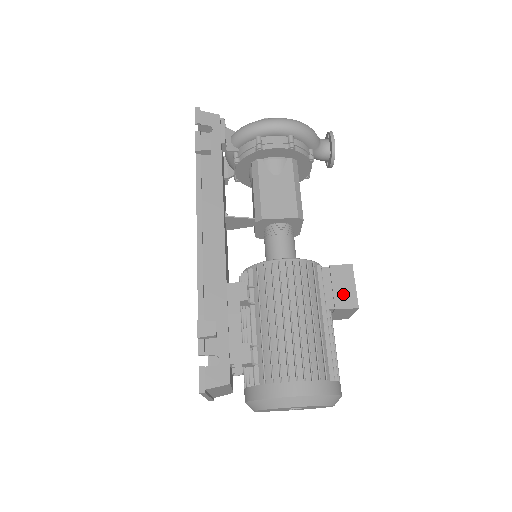
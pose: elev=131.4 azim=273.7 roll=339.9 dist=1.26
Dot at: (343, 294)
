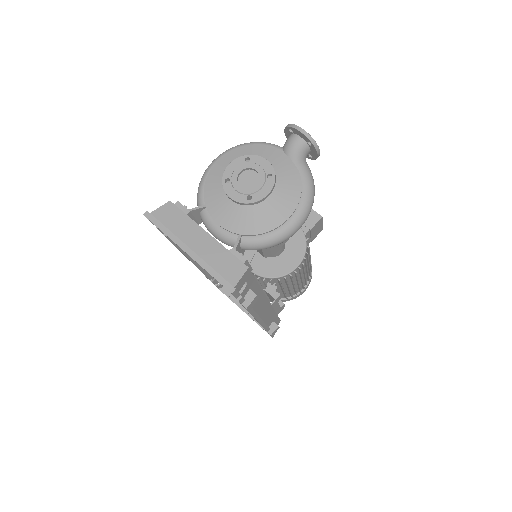
Dot at: (316, 233)
